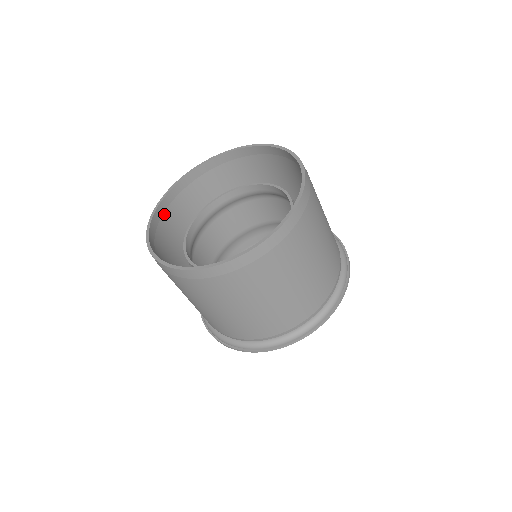
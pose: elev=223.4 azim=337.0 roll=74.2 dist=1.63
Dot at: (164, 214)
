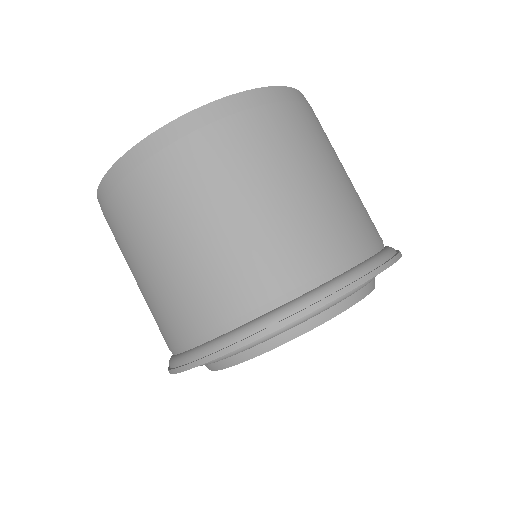
Dot at: occluded
